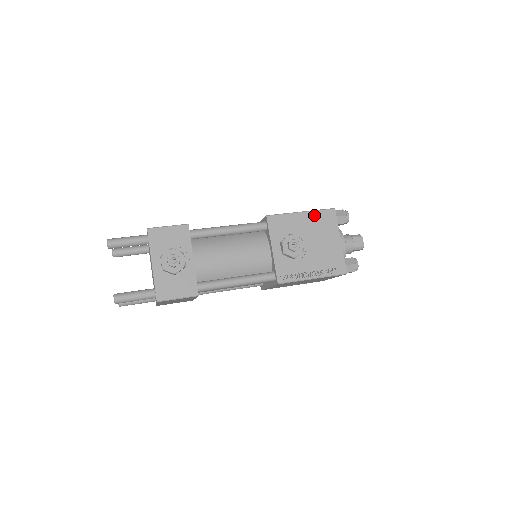
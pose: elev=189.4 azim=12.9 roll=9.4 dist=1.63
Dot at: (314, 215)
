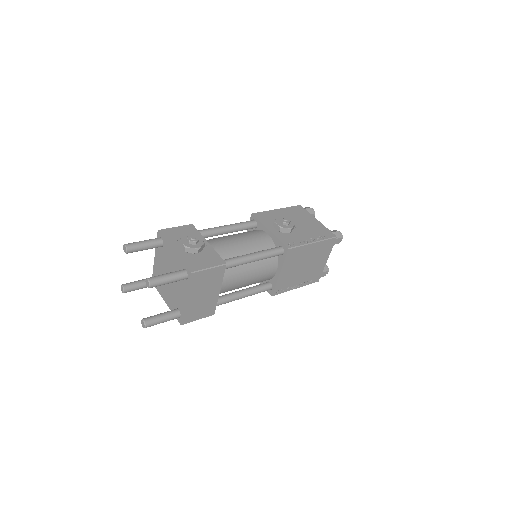
Dot at: (288, 210)
